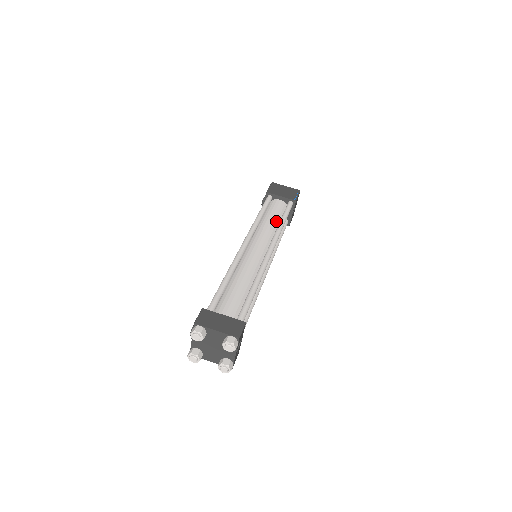
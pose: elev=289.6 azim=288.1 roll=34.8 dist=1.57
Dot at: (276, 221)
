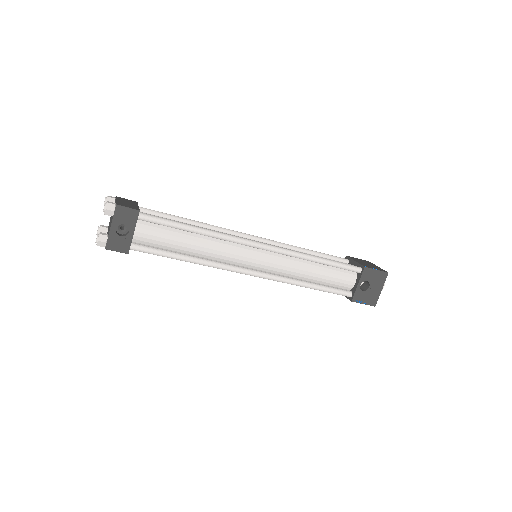
Dot at: occluded
